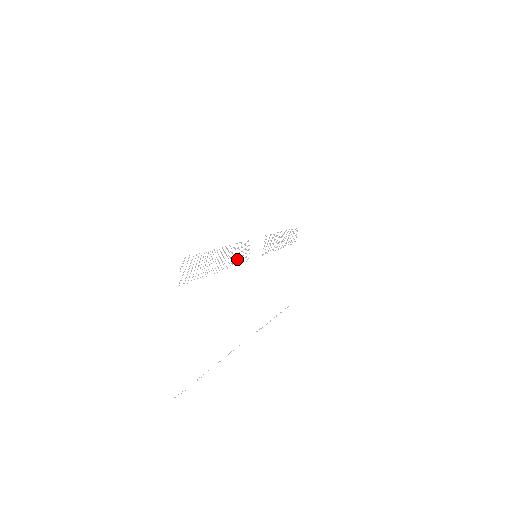
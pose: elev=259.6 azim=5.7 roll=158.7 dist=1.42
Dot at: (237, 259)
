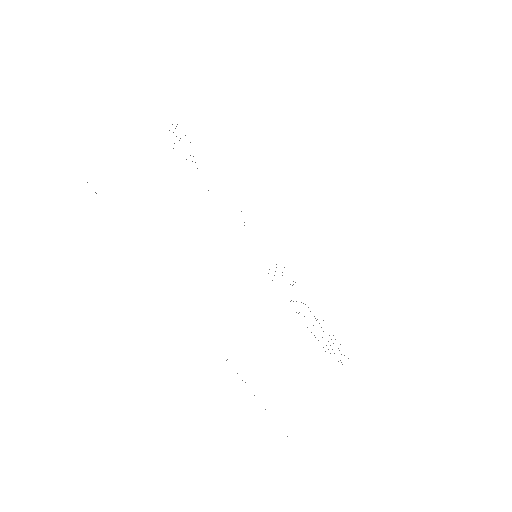
Dot at: occluded
